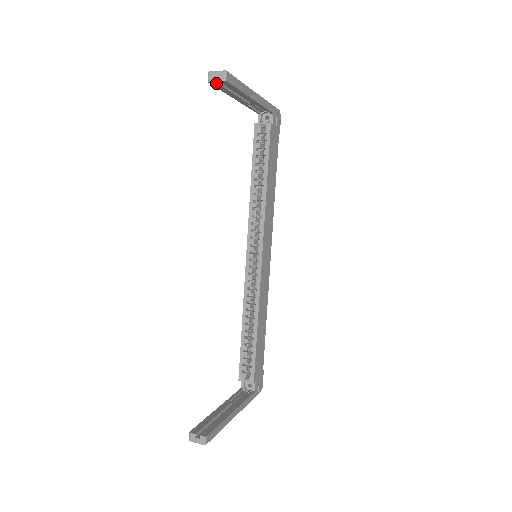
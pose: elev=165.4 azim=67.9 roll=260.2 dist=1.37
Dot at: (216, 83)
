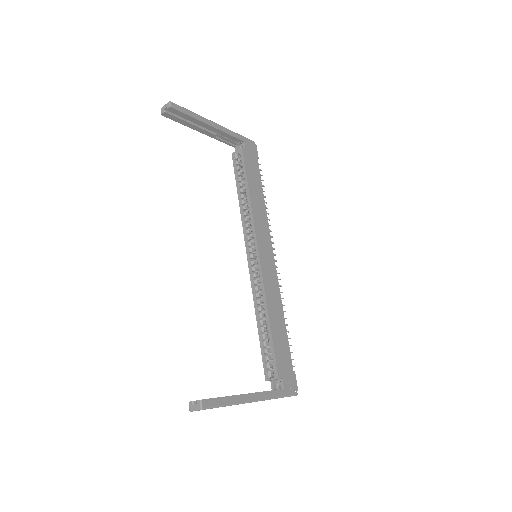
Dot at: (168, 114)
